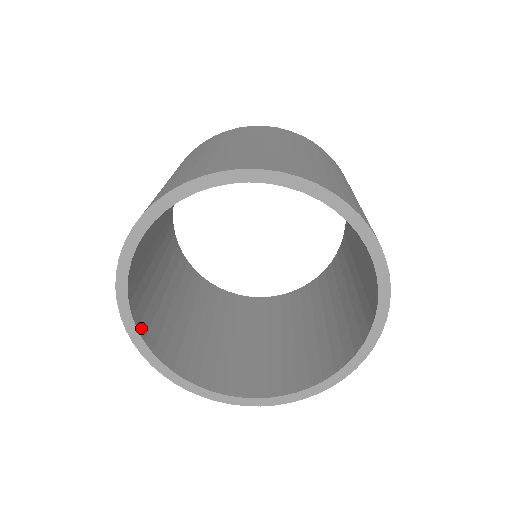
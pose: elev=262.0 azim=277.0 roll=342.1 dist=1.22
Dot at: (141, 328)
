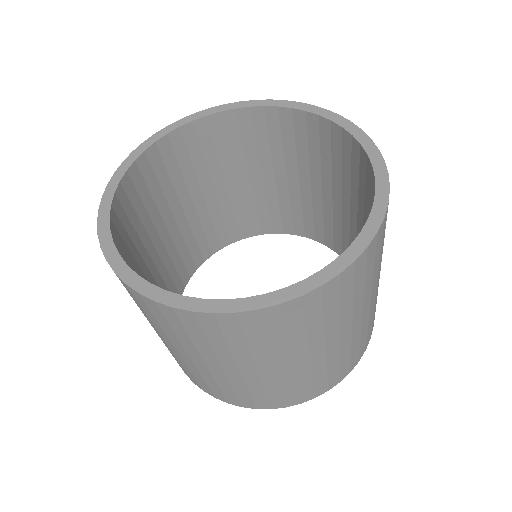
Dot at: occluded
